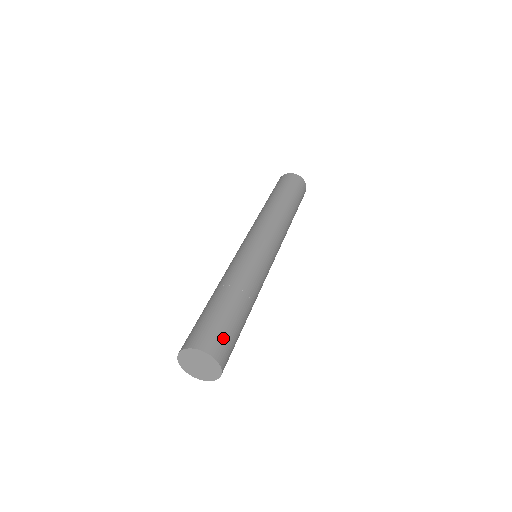
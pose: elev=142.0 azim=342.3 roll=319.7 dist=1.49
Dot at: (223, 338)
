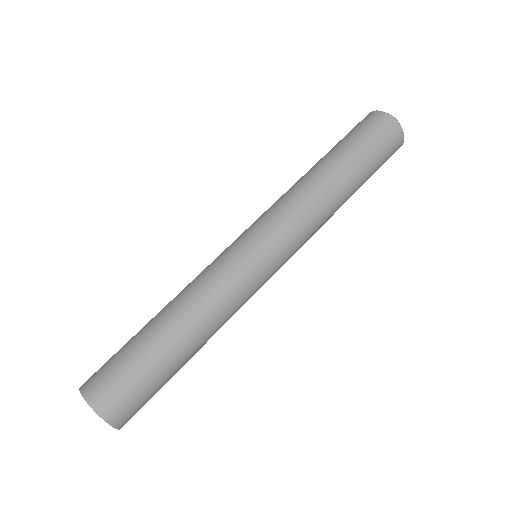
Dot at: (142, 405)
